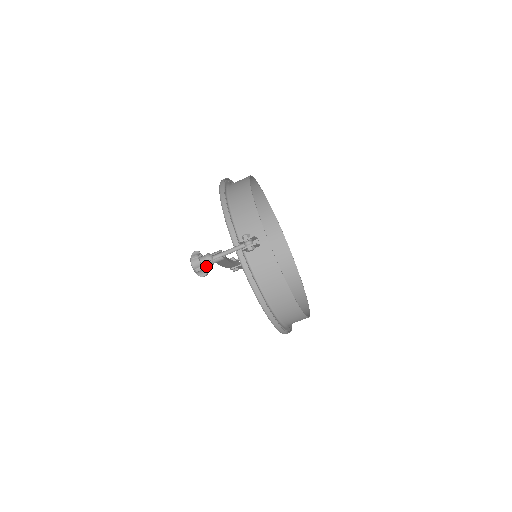
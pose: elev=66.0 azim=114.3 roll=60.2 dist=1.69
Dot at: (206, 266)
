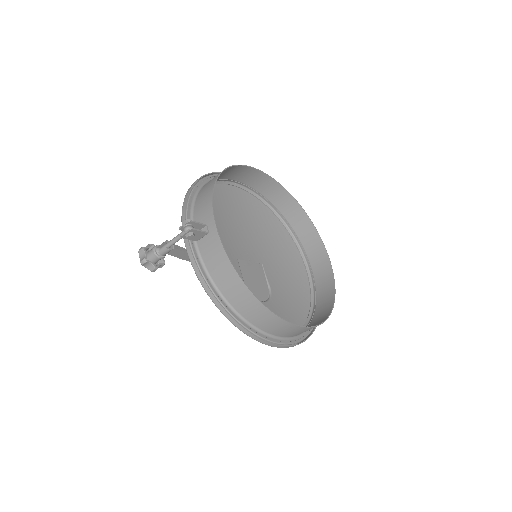
Dot at: (154, 259)
